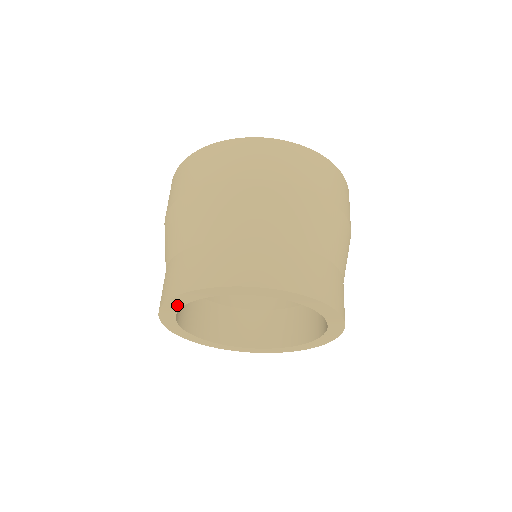
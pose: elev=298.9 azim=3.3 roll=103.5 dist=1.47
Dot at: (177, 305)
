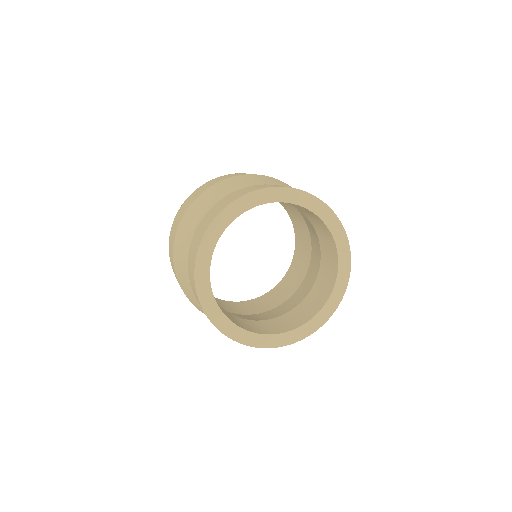
Dot at: (207, 256)
